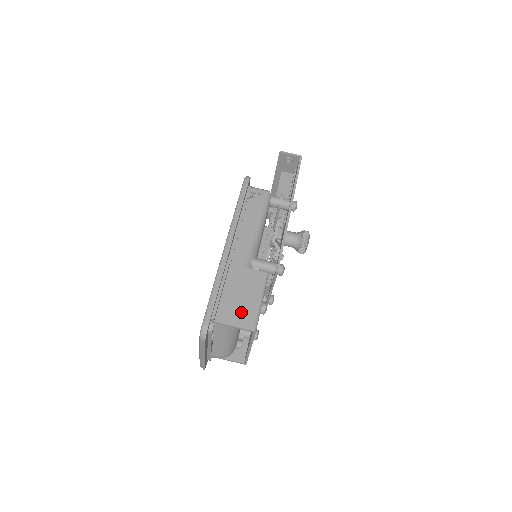
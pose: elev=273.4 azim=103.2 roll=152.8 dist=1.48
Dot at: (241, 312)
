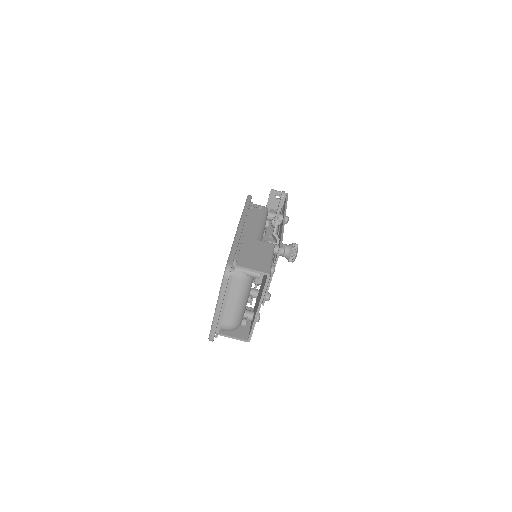
Dot at: (257, 262)
